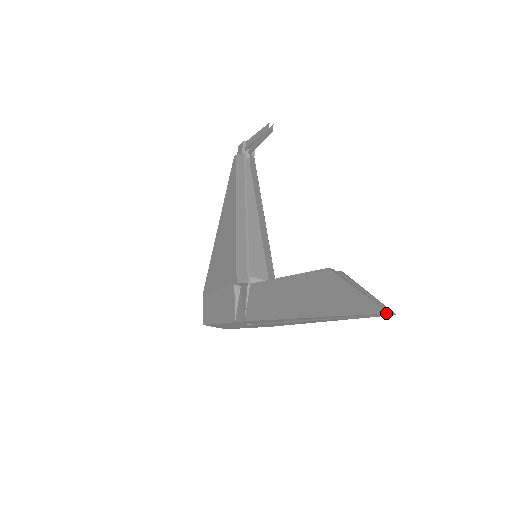
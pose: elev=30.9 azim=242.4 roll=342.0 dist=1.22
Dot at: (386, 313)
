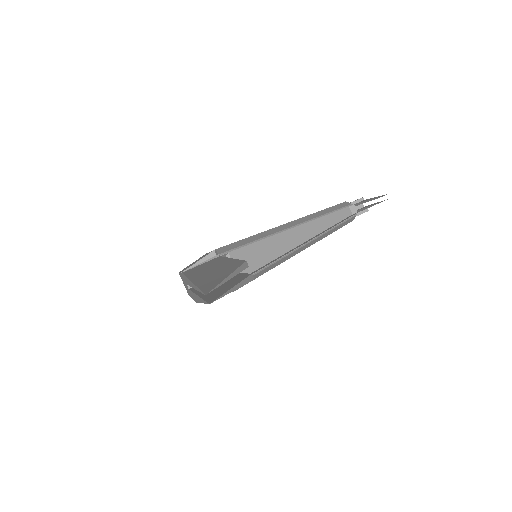
Dot at: (205, 294)
